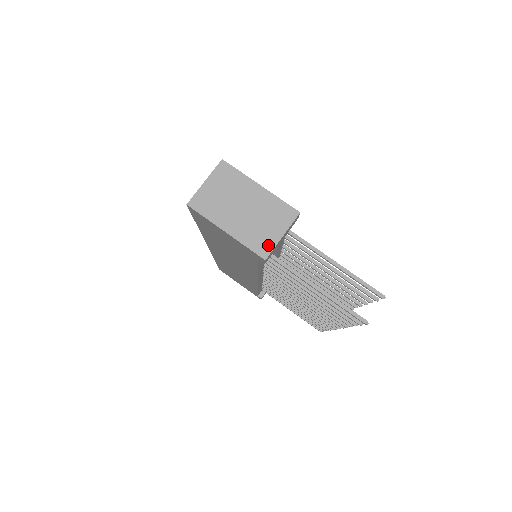
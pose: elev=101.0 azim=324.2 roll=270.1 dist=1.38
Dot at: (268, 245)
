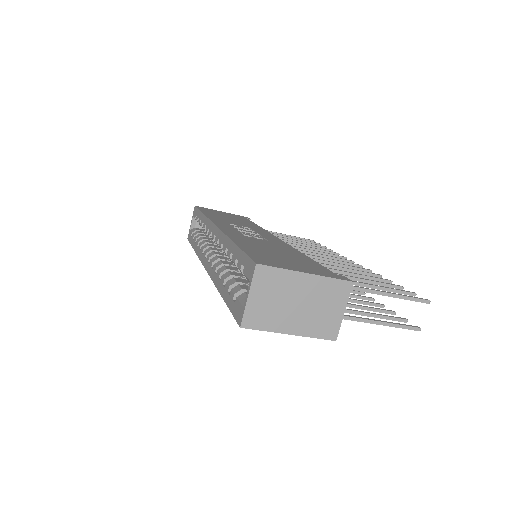
Dot at: (334, 327)
